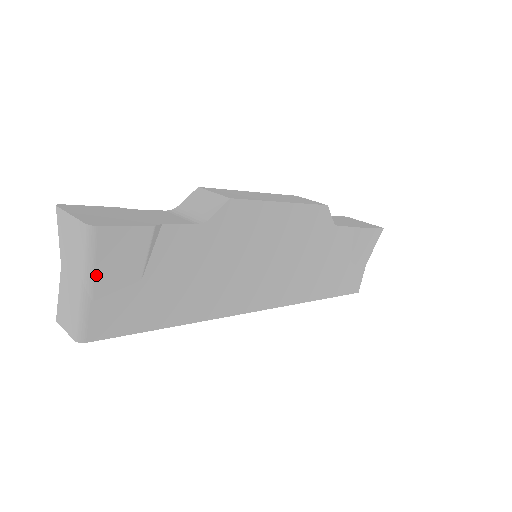
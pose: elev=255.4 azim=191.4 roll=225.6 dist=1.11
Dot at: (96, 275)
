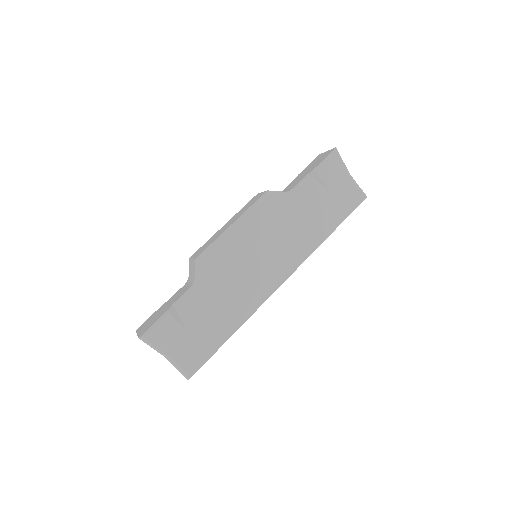
Dot at: (164, 351)
